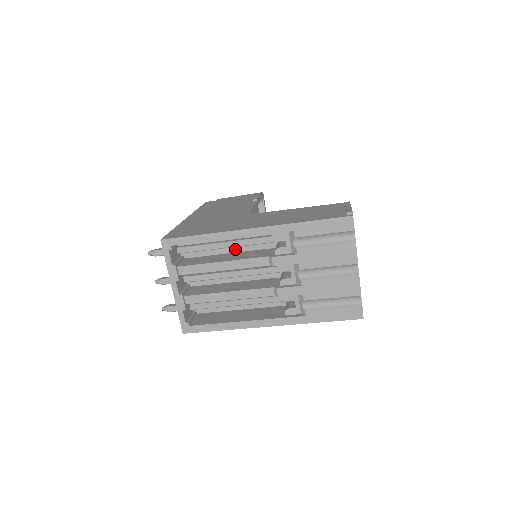
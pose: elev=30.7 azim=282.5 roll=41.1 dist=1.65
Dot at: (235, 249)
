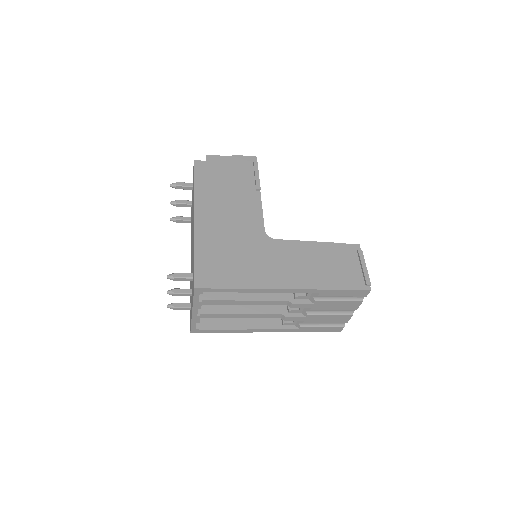
Dot at: occluded
